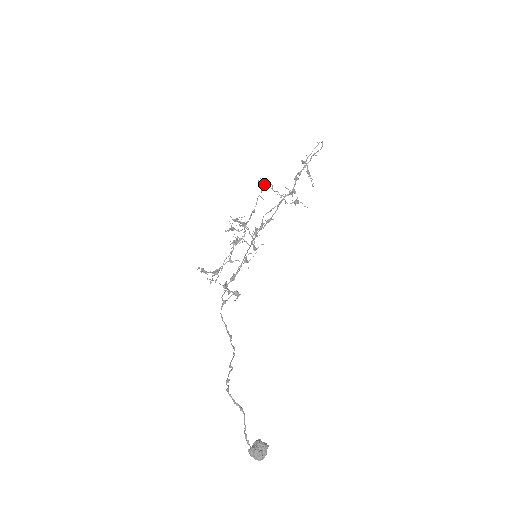
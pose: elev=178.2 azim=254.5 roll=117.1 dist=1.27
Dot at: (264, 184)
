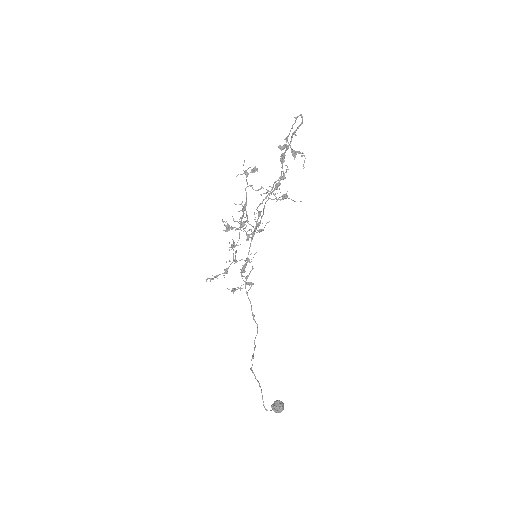
Dot at: (248, 174)
